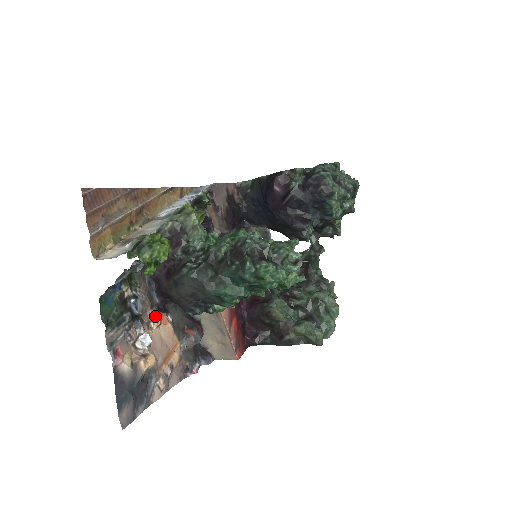
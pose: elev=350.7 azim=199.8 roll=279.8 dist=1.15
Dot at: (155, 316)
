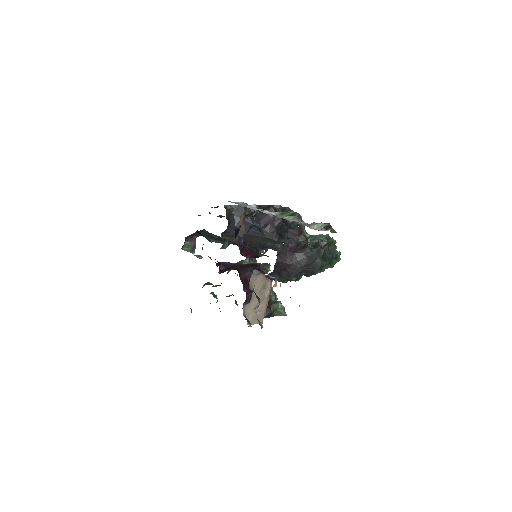
Dot at: occluded
